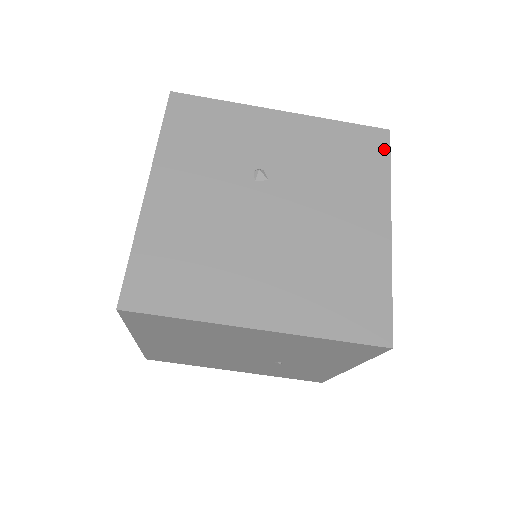
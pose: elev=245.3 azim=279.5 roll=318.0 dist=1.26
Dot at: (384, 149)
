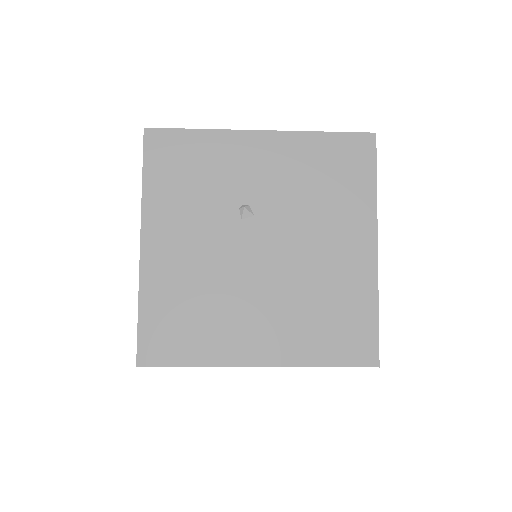
Dot at: (370, 158)
